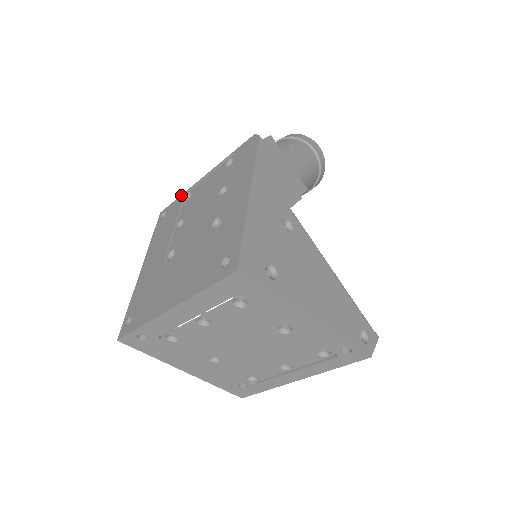
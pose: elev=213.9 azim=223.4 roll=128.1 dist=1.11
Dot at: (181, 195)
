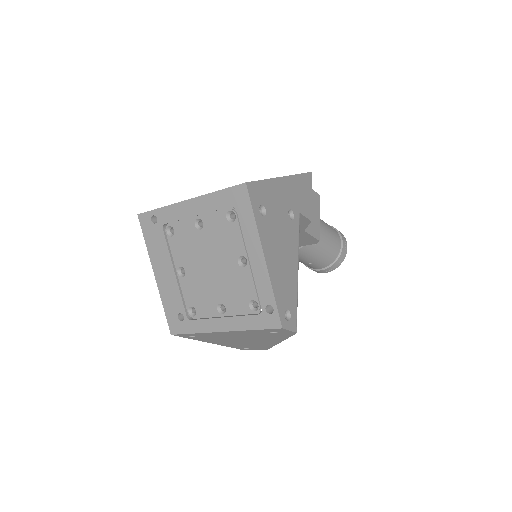
Dot at: occluded
